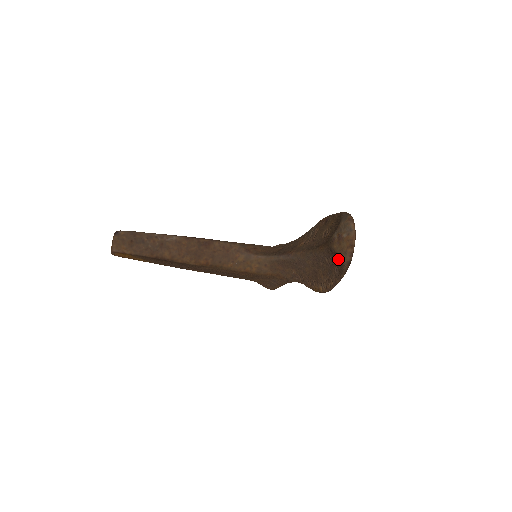
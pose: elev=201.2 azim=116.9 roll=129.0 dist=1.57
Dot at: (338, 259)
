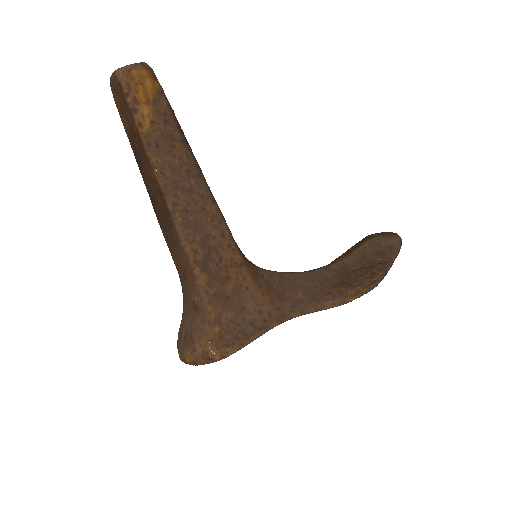
Dot at: (384, 246)
